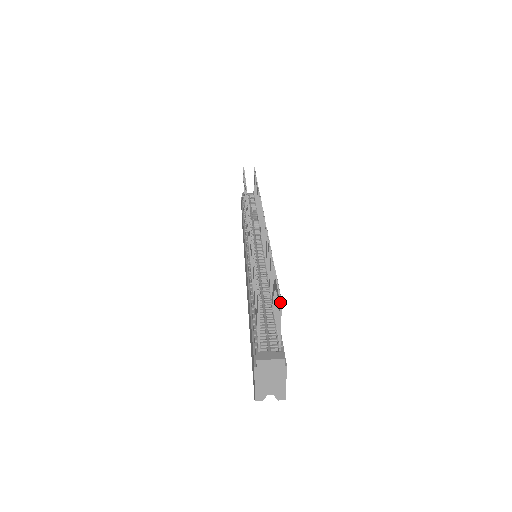
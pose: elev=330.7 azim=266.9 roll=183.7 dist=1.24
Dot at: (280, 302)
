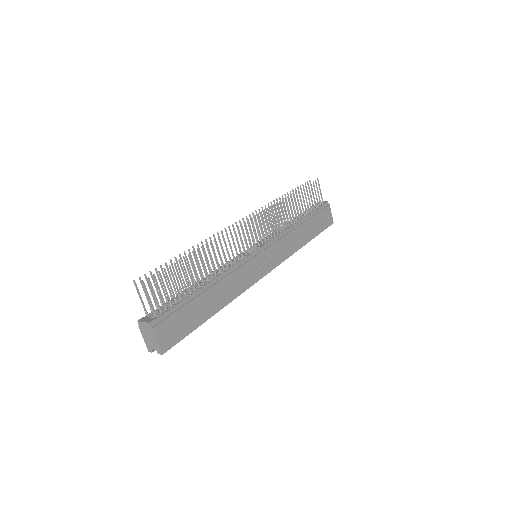
Dot at: (142, 282)
